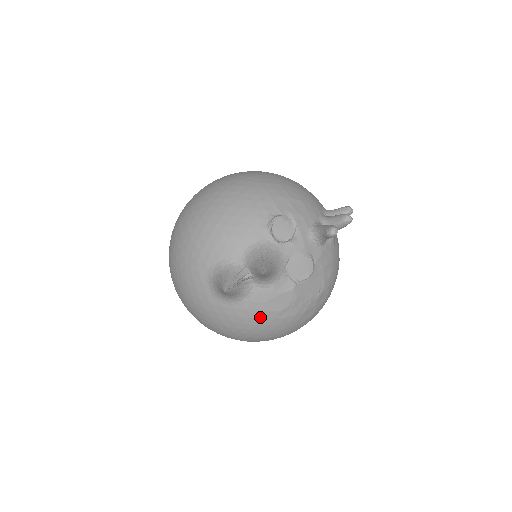
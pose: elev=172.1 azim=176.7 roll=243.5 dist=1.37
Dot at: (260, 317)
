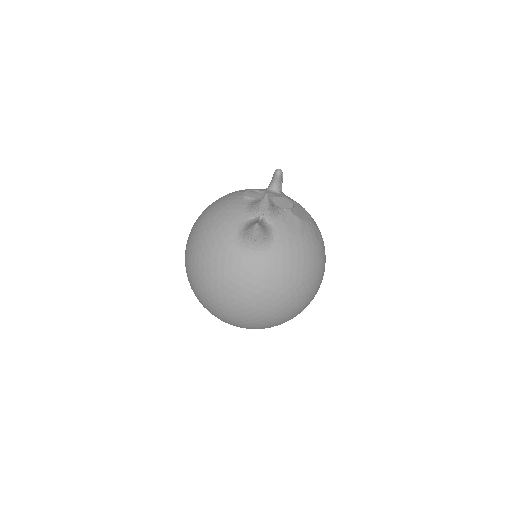
Dot at: (293, 245)
